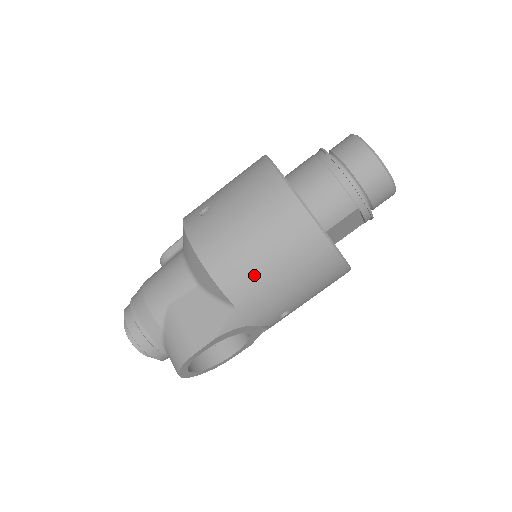
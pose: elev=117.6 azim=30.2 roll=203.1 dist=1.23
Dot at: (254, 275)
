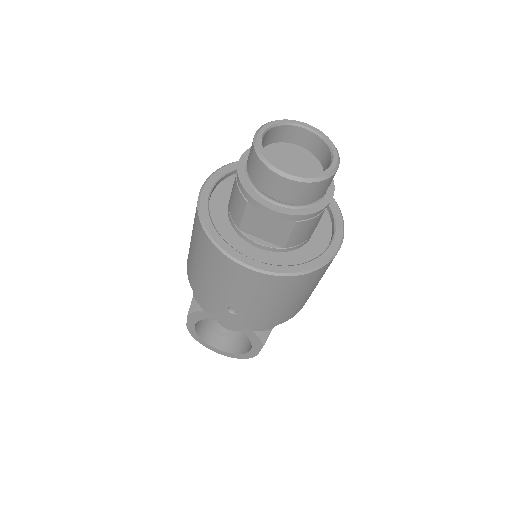
Dot at: (192, 263)
